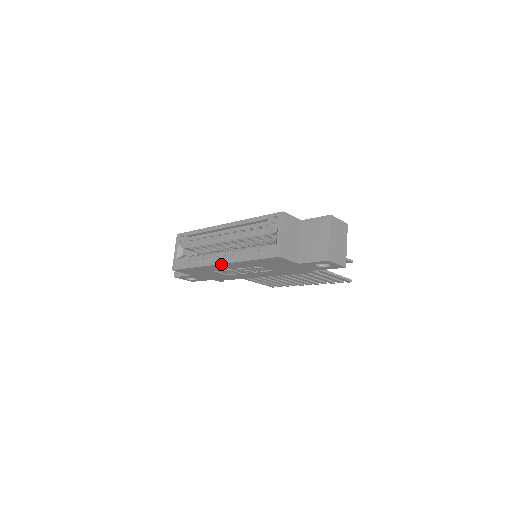
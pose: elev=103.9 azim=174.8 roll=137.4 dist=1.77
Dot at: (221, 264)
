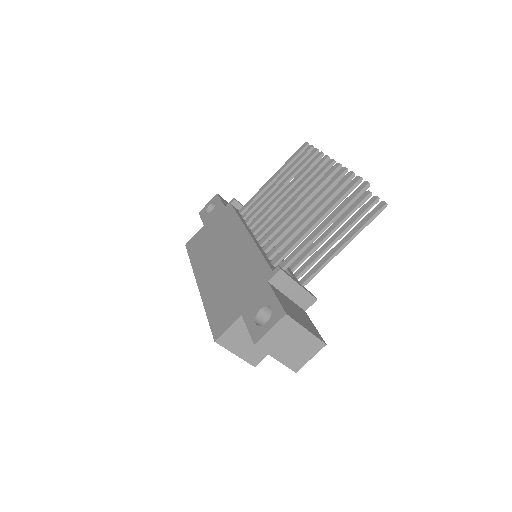
Dot at: occluded
